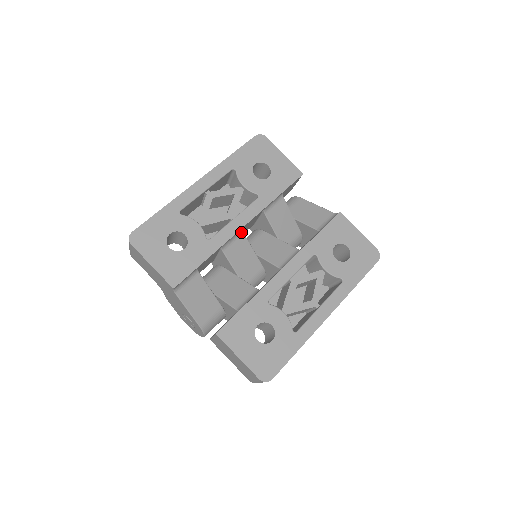
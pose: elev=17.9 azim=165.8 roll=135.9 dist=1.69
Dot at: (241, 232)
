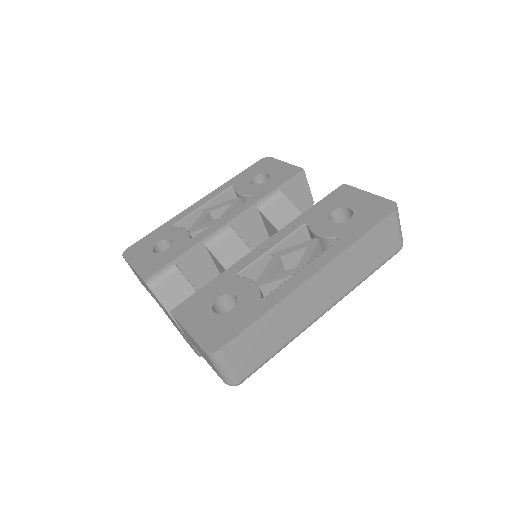
Dot at: (230, 229)
